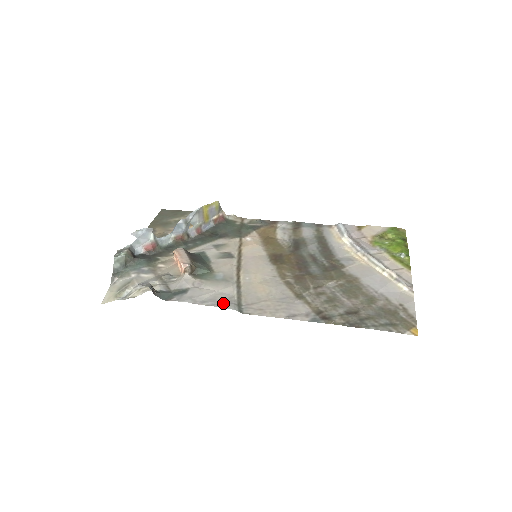
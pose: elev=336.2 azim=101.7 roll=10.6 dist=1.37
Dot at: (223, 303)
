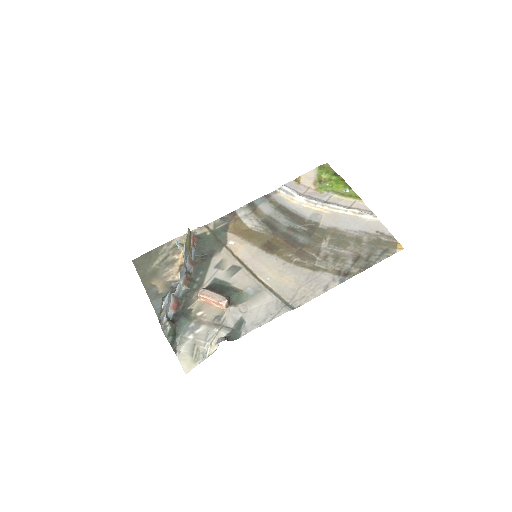
Dot at: (278, 311)
